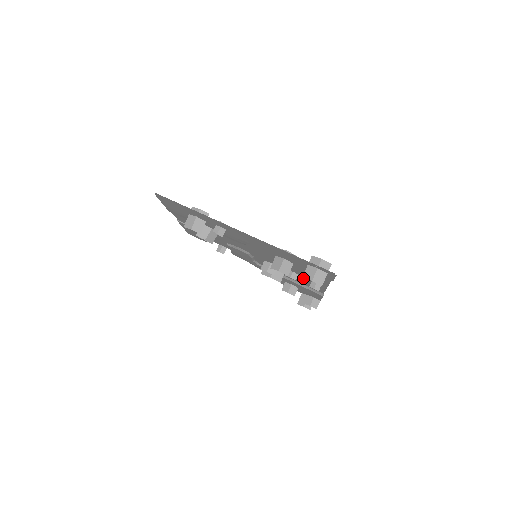
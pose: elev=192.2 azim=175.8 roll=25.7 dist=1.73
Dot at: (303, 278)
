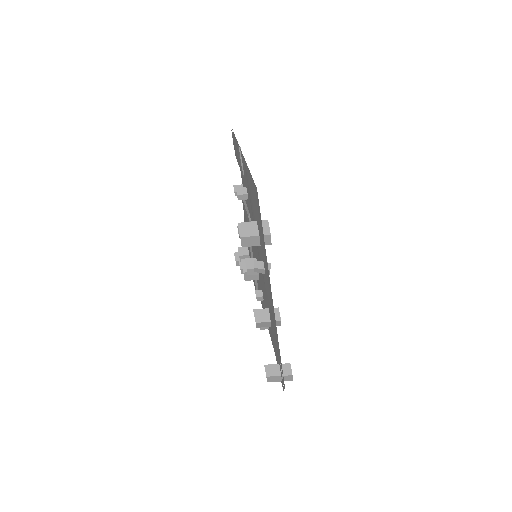
Dot at: occluded
